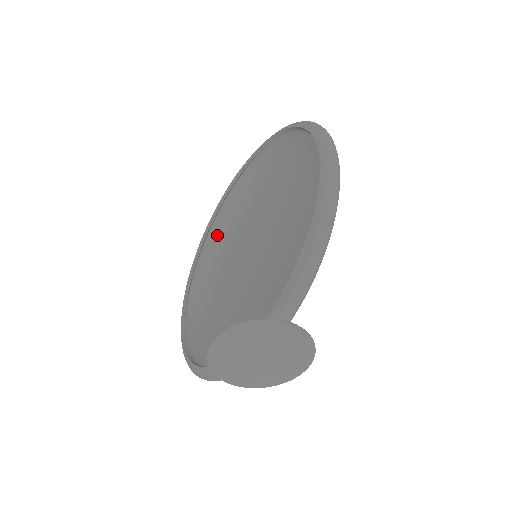
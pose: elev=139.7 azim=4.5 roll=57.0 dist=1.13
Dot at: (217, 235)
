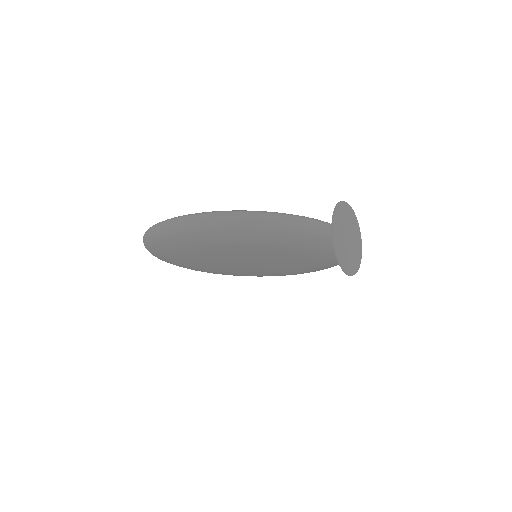
Dot at: occluded
